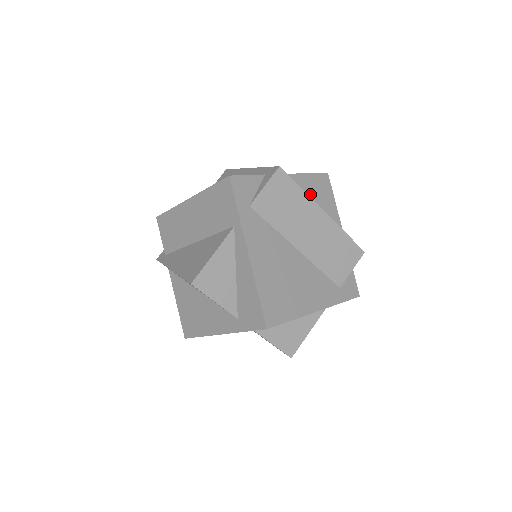
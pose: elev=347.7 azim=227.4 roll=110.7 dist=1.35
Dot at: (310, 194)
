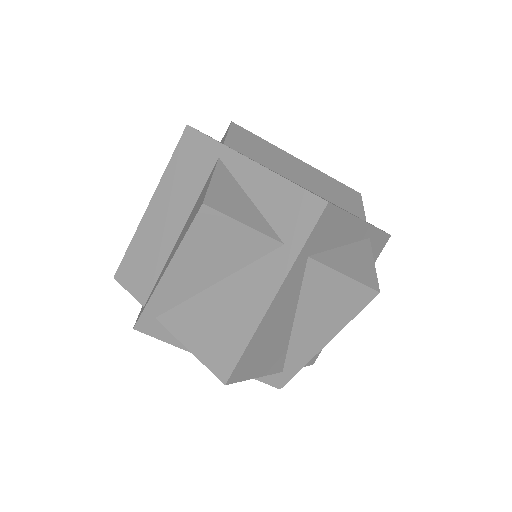
Dot at: occluded
